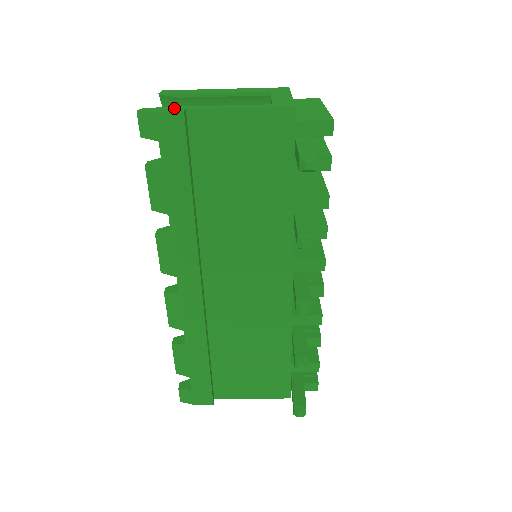
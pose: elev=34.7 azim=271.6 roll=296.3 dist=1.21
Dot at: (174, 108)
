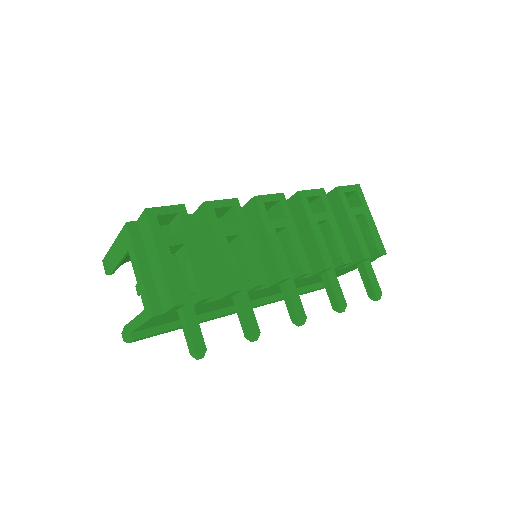
Dot at: (127, 331)
